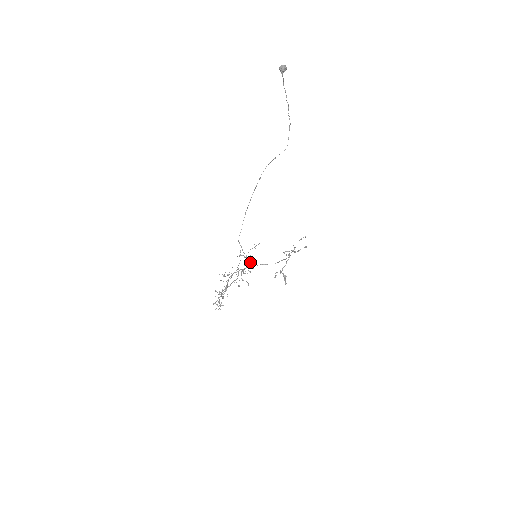
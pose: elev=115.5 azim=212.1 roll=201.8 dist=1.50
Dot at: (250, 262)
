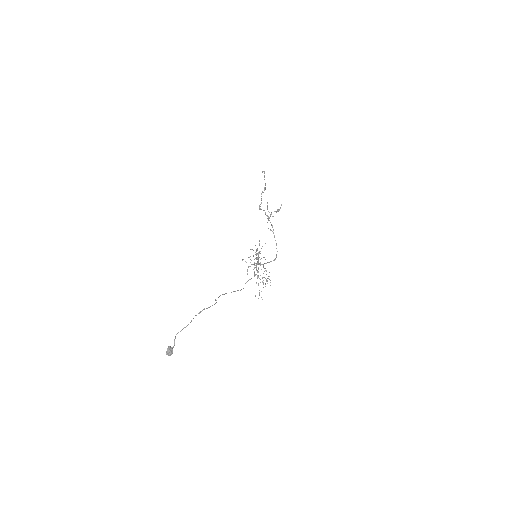
Dot at: occluded
